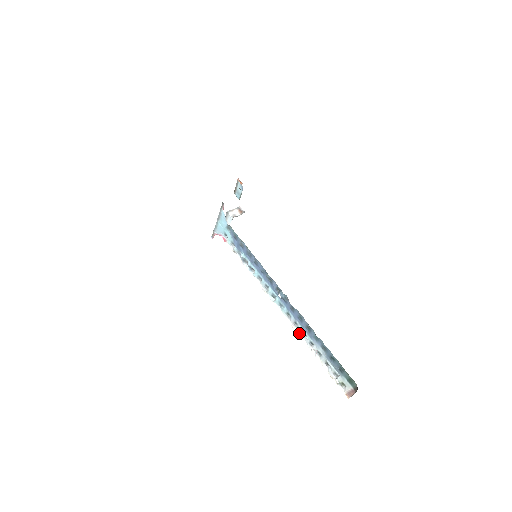
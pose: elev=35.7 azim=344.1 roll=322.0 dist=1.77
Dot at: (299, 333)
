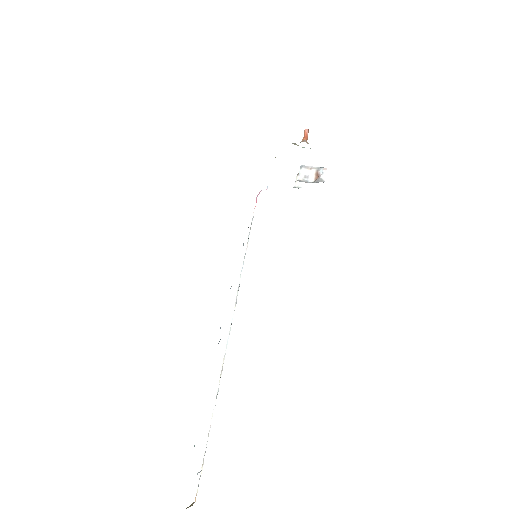
Dot at: occluded
